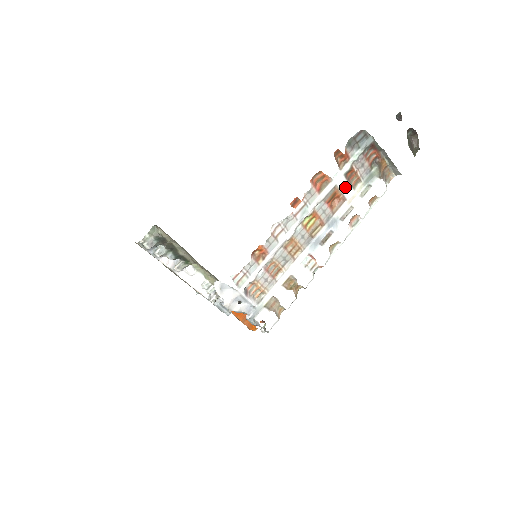
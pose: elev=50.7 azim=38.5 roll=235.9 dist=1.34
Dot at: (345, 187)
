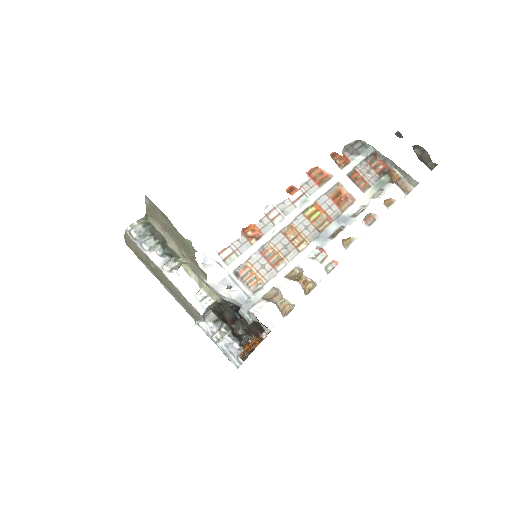
Dot at: (351, 187)
